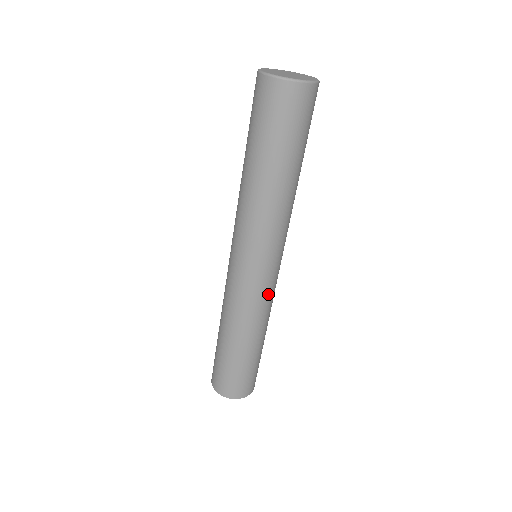
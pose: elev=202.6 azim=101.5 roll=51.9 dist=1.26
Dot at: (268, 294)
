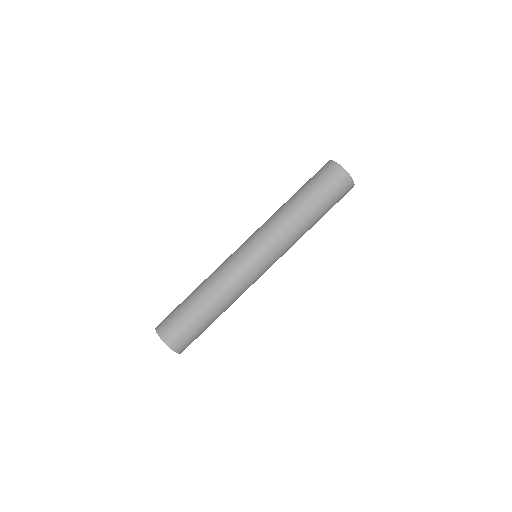
Dot at: (250, 281)
